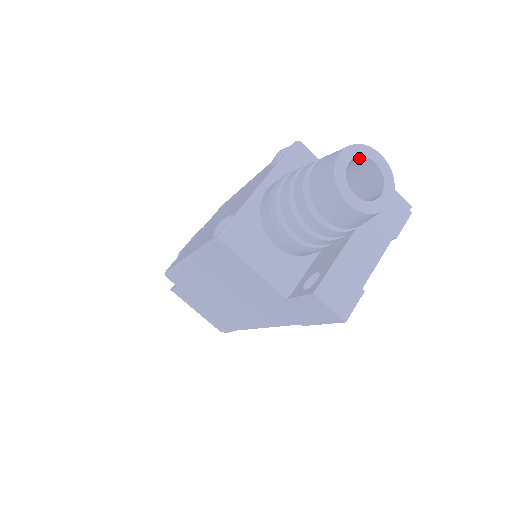
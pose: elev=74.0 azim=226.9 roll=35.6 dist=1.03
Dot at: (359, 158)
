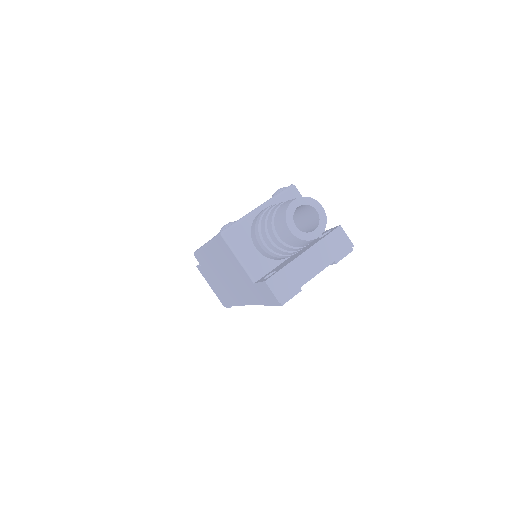
Dot at: (307, 205)
